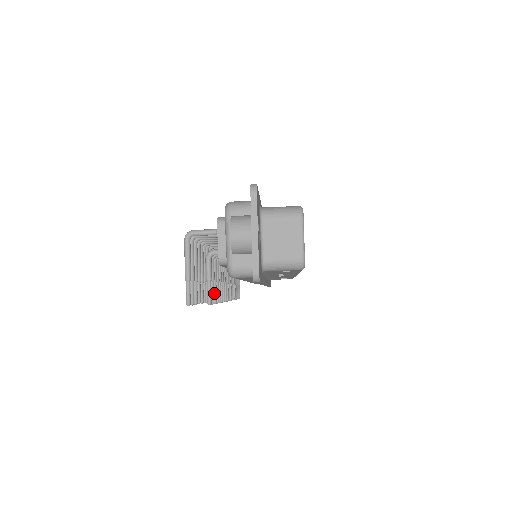
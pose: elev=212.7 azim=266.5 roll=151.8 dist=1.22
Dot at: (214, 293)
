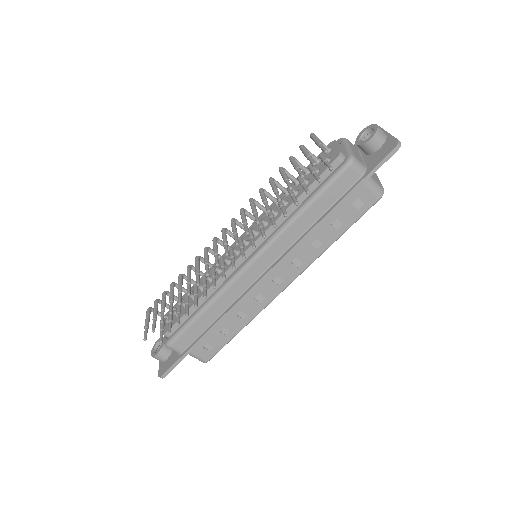
Dot at: (307, 188)
